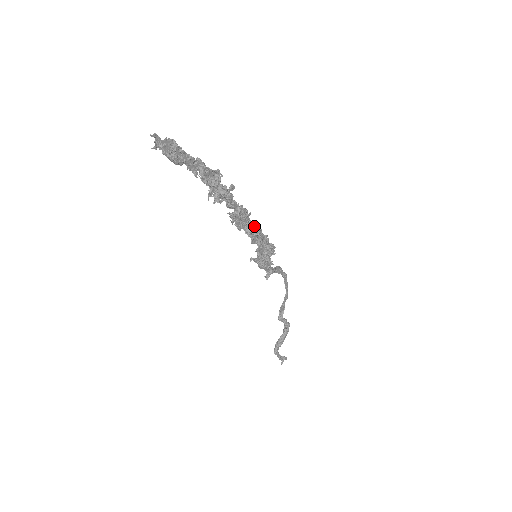
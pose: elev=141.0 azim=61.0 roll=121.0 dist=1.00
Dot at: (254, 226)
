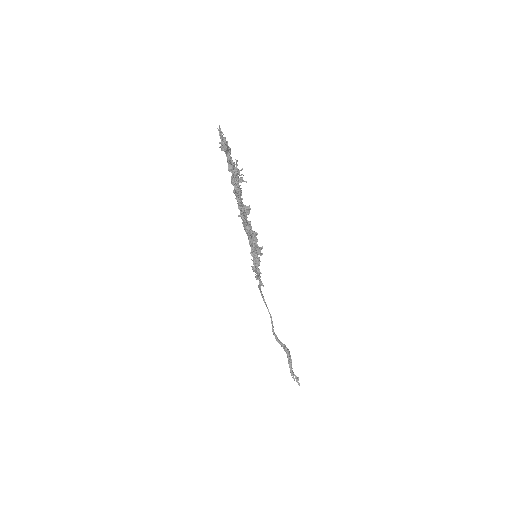
Dot at: (250, 225)
